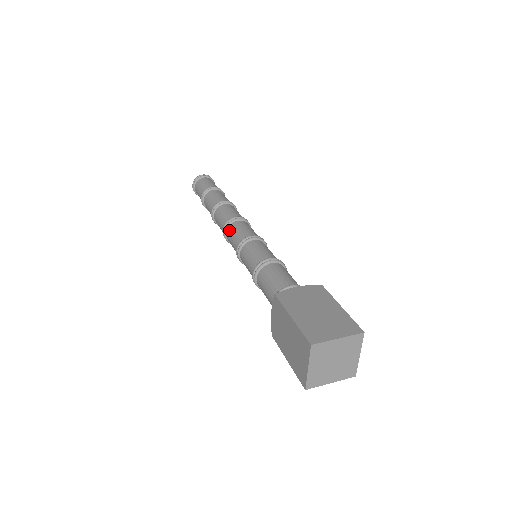
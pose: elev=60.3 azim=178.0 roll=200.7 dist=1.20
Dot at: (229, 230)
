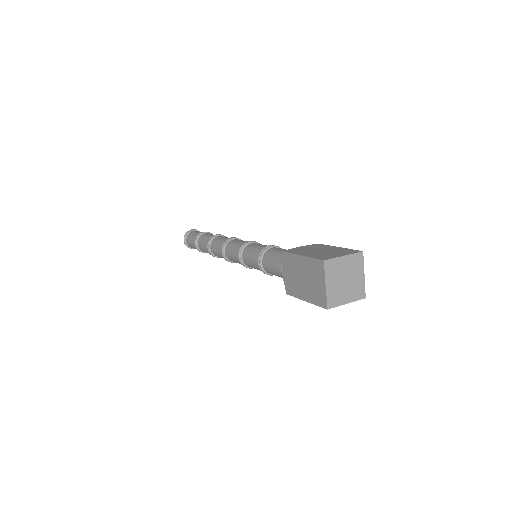
Dot at: (227, 247)
